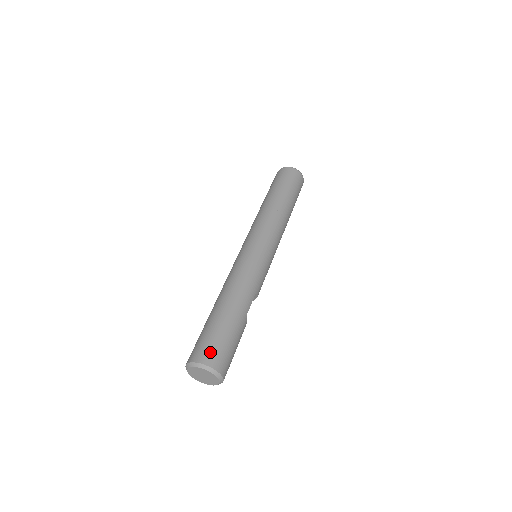
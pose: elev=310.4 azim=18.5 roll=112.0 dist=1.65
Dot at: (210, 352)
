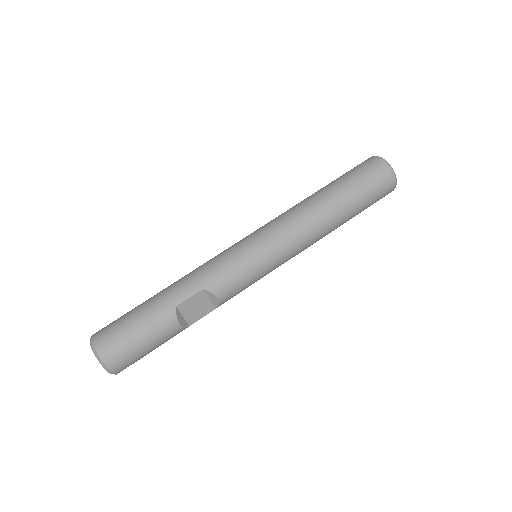
Dot at: (105, 328)
